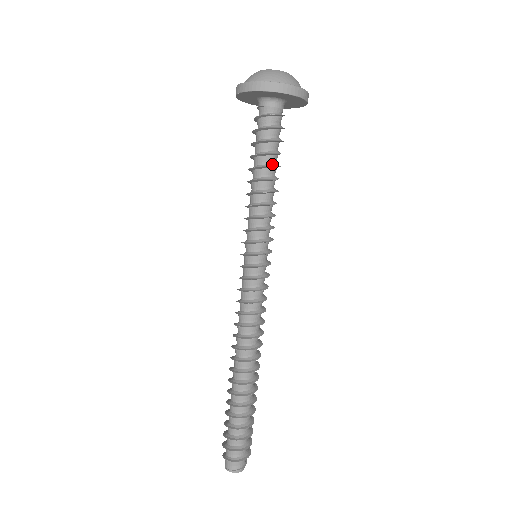
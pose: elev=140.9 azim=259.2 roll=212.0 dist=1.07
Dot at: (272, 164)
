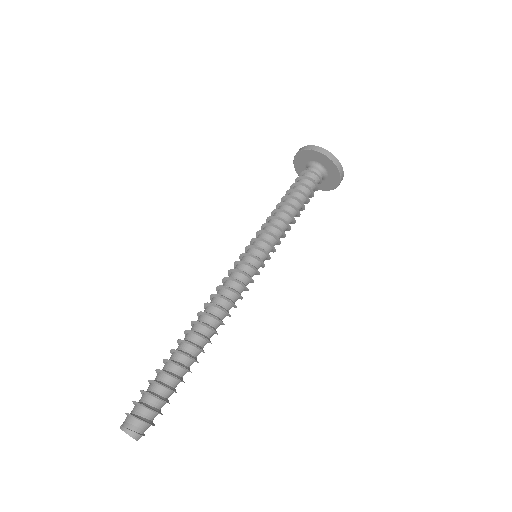
Dot at: (297, 198)
